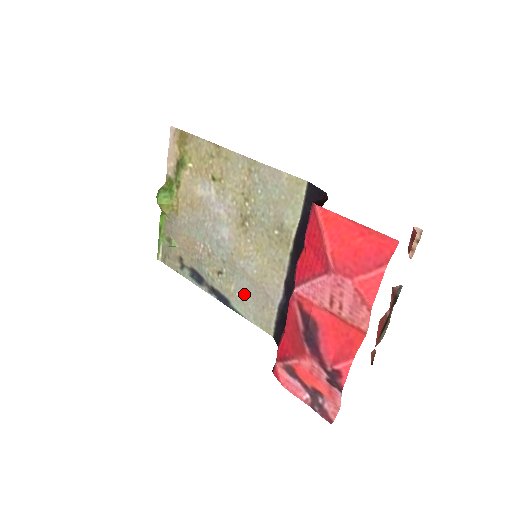
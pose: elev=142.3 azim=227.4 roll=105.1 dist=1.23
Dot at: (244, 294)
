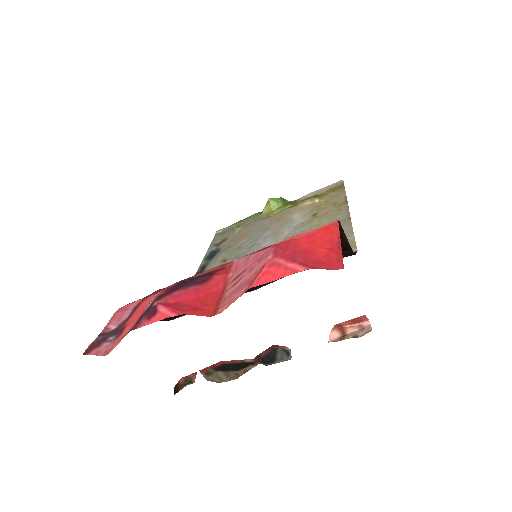
Dot at: occluded
